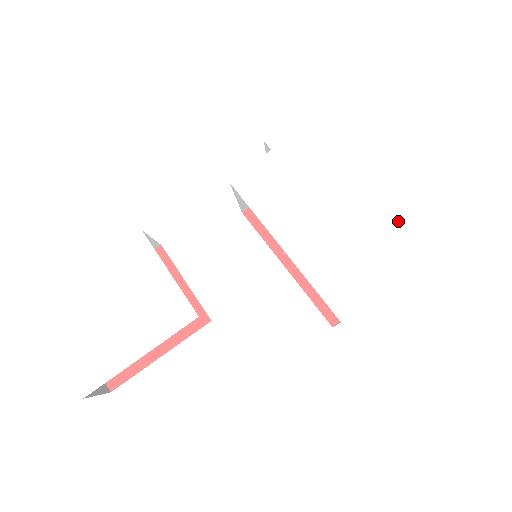
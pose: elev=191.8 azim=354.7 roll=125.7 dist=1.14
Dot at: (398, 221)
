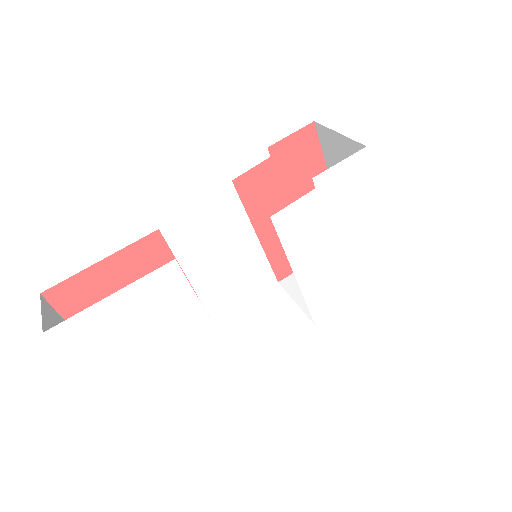
Dot at: (378, 258)
